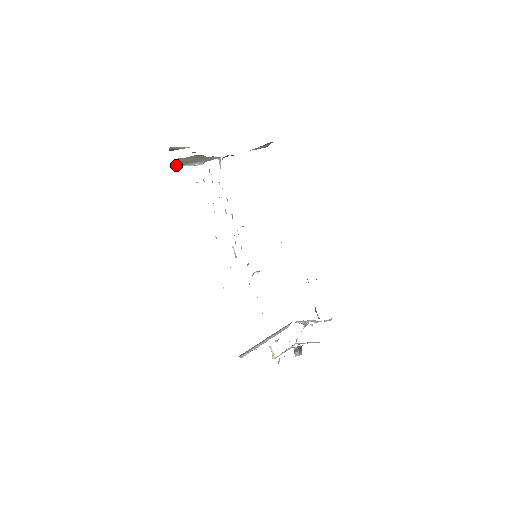
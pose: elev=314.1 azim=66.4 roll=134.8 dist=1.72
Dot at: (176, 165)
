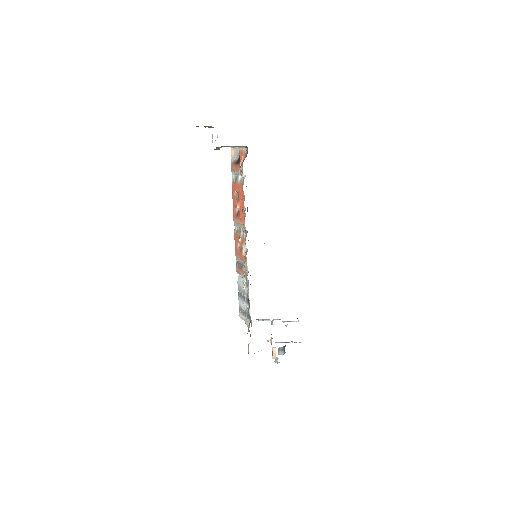
Dot at: occluded
